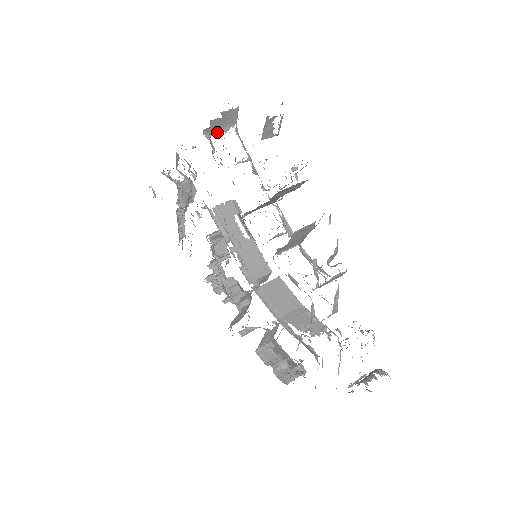
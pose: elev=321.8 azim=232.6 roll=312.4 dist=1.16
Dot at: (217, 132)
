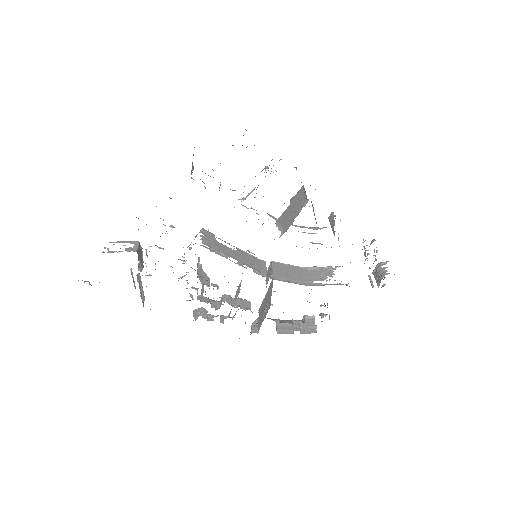
Dot at: occluded
